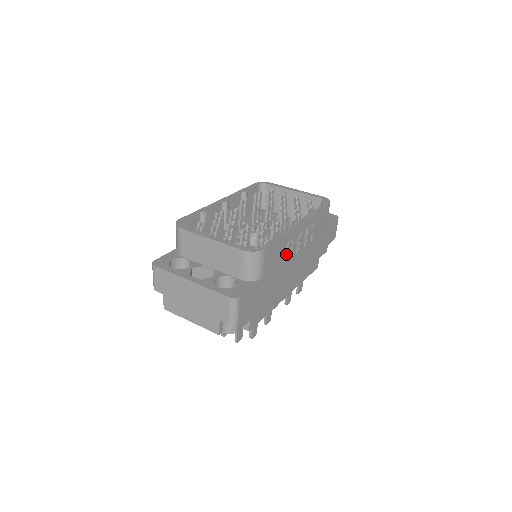
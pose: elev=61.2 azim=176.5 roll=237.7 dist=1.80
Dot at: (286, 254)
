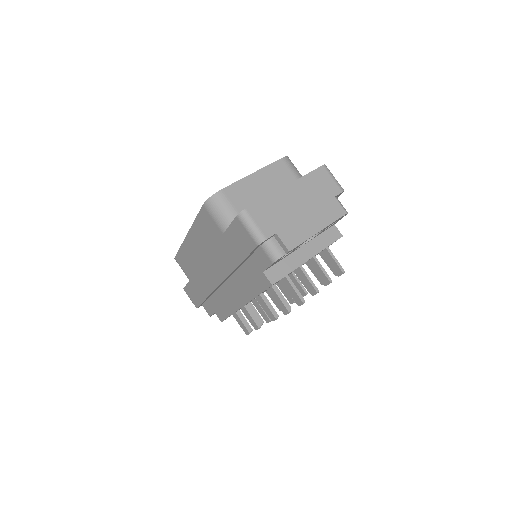
Dot at: occluded
